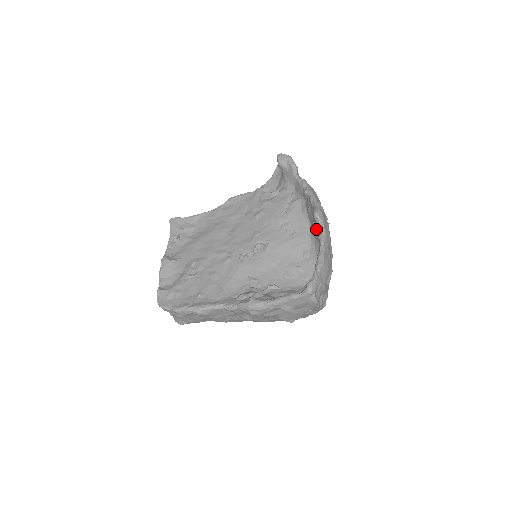
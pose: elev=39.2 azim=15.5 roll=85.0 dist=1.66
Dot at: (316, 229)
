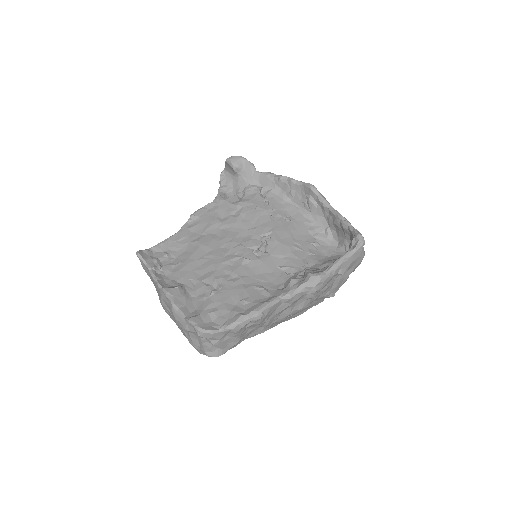
Dot at: (314, 202)
